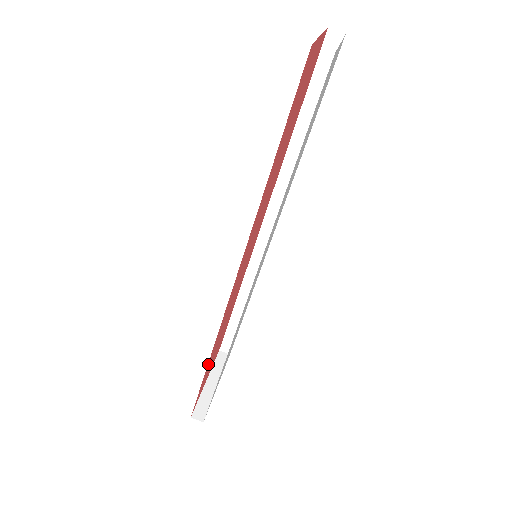
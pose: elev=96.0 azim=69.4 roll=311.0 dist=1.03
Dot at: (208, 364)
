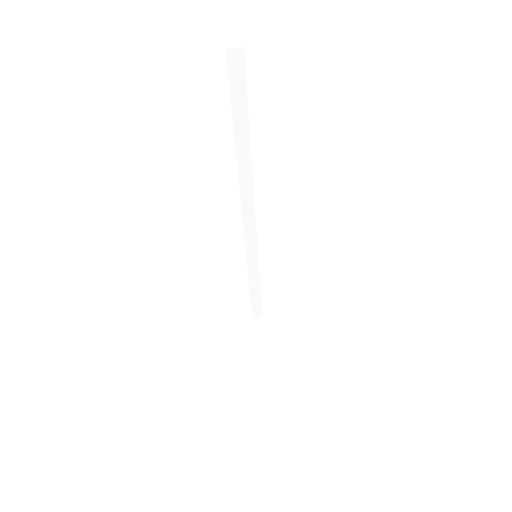
Dot at: occluded
